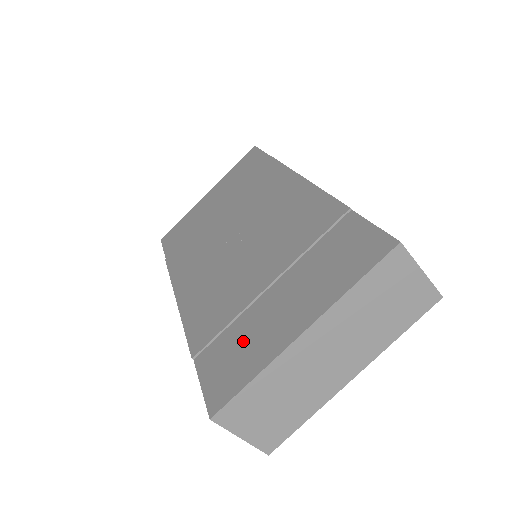
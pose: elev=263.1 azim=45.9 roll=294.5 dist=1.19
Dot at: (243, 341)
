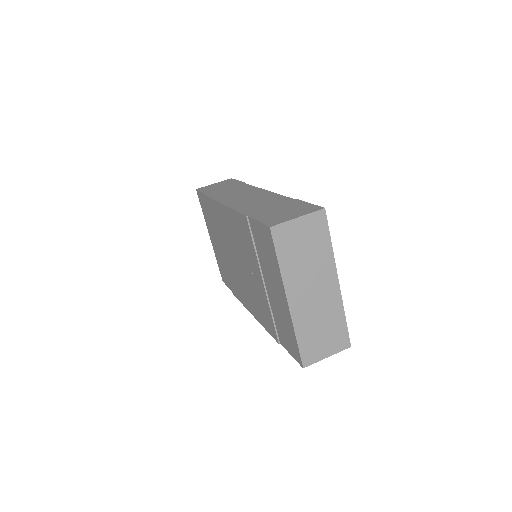
Dot at: (281, 321)
